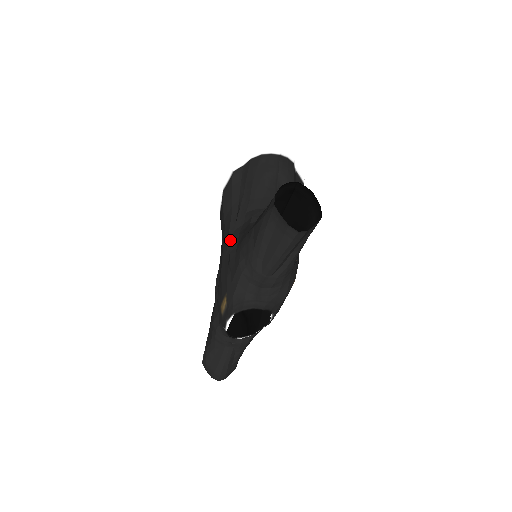
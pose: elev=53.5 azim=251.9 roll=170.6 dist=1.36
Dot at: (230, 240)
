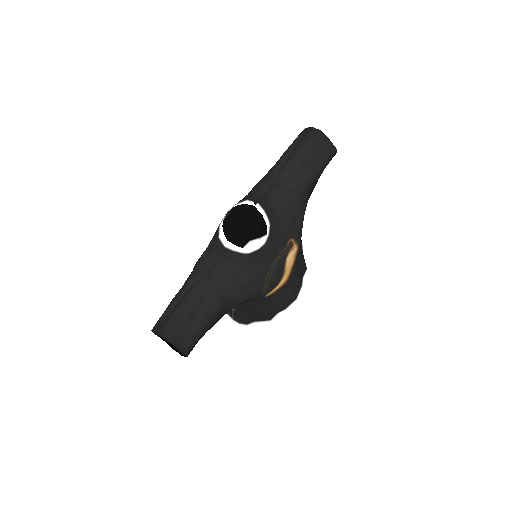
Dot at: (241, 222)
